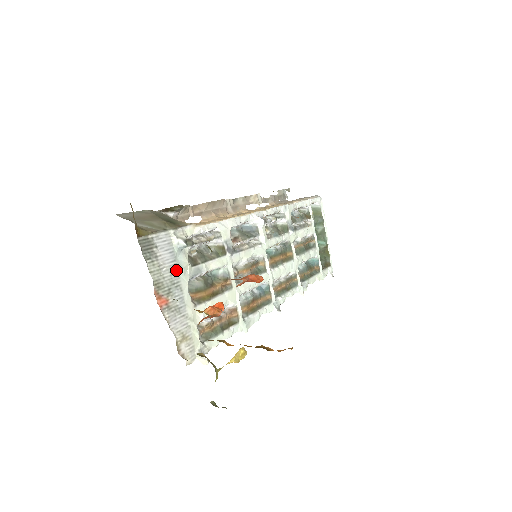
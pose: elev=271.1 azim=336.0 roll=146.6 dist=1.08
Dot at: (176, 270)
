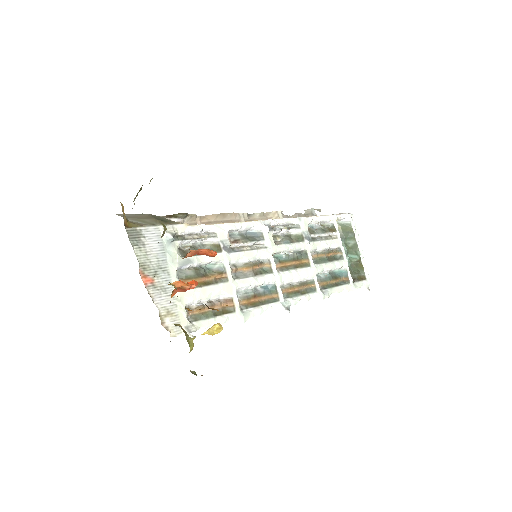
Dot at: (164, 258)
